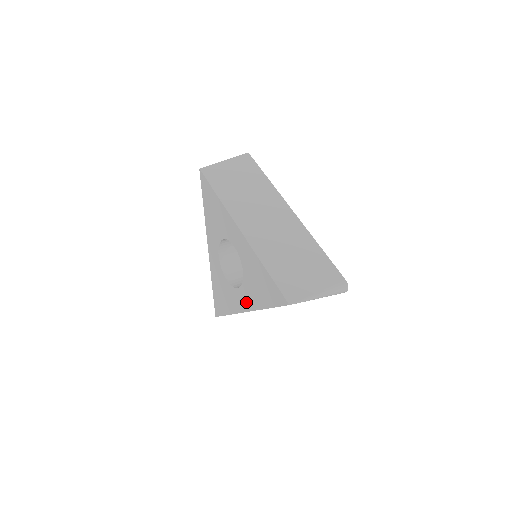
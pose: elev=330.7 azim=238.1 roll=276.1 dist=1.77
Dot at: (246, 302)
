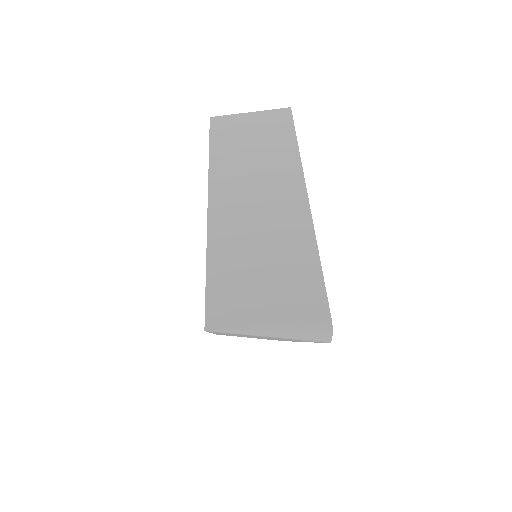
Dot at: occluded
